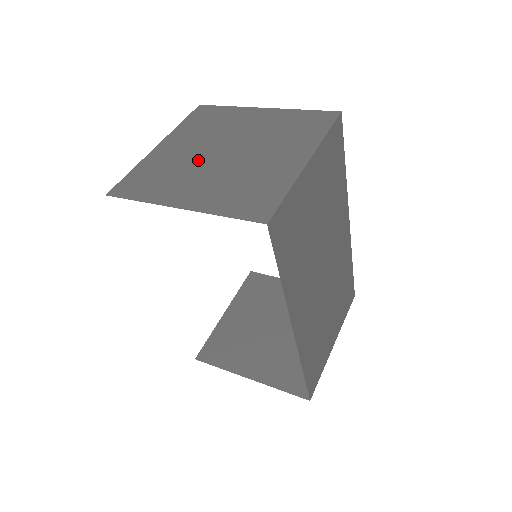
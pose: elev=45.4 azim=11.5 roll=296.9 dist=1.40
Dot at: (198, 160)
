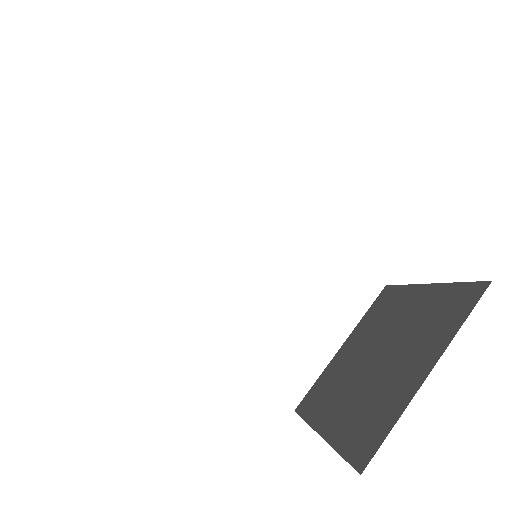
Dot at: occluded
